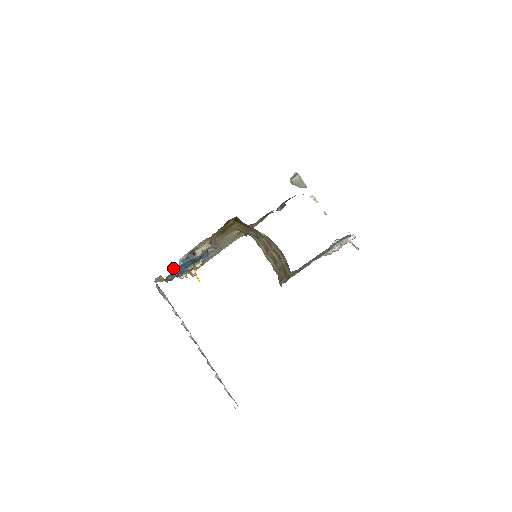
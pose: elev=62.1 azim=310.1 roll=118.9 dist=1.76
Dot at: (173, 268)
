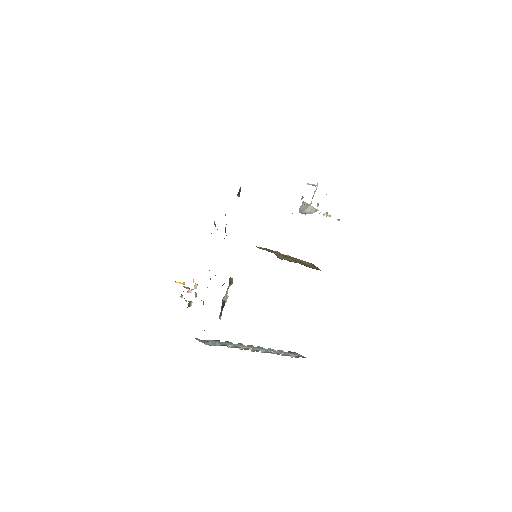
Dot at: occluded
